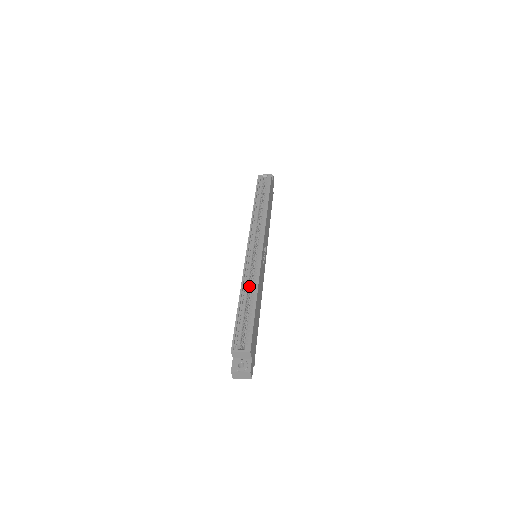
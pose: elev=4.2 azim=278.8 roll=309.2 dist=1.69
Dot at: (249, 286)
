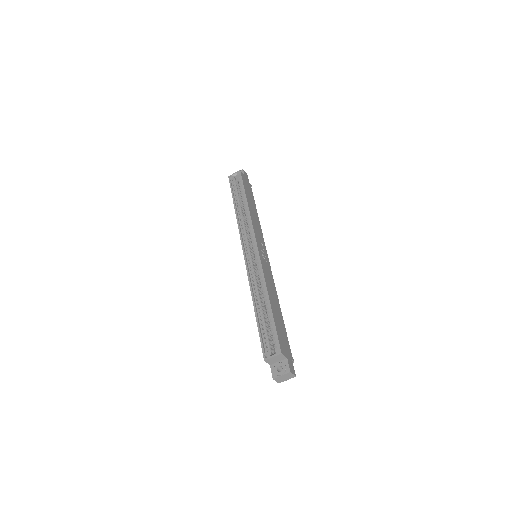
Dot at: (259, 289)
